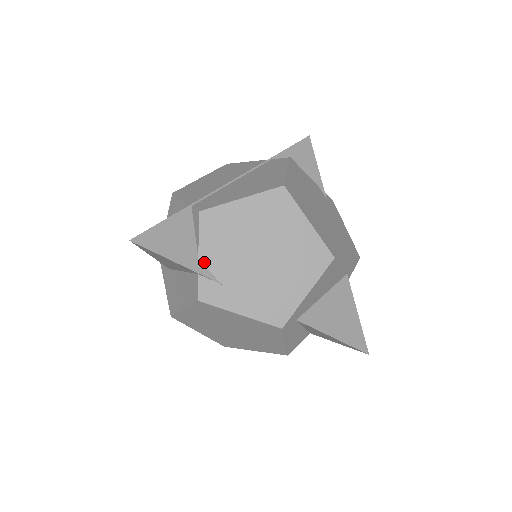
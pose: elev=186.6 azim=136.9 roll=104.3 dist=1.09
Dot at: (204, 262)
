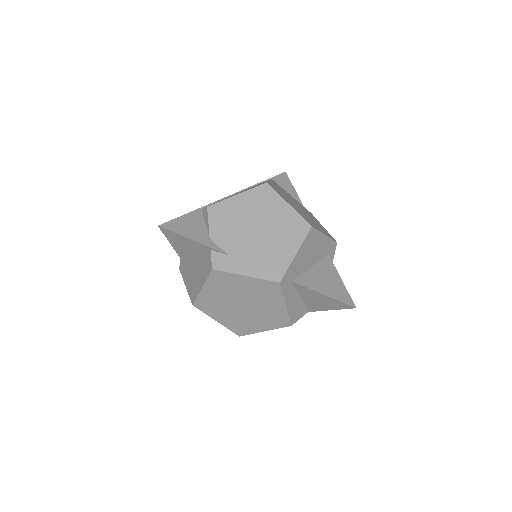
Dot at: (214, 241)
